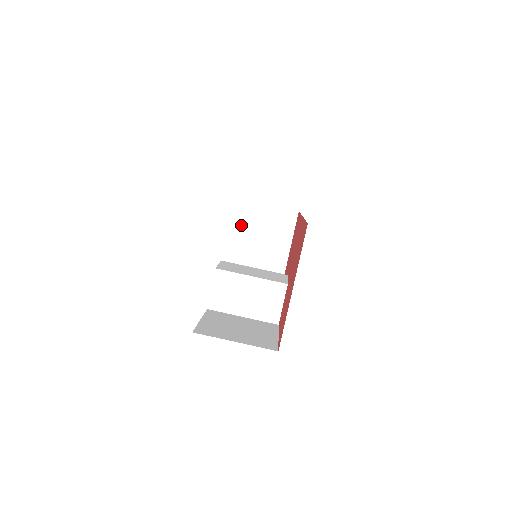
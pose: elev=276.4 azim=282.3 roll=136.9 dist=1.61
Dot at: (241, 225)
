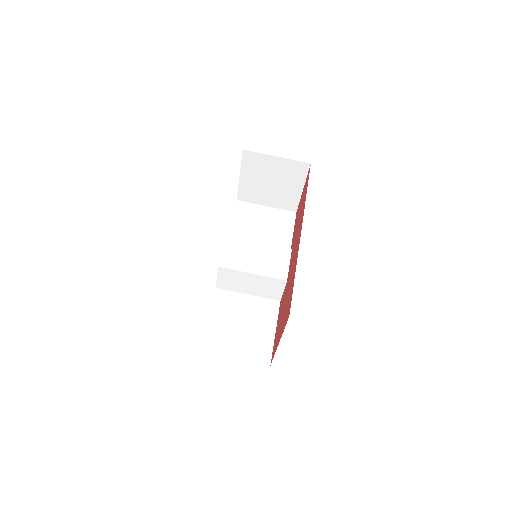
Dot at: (248, 172)
